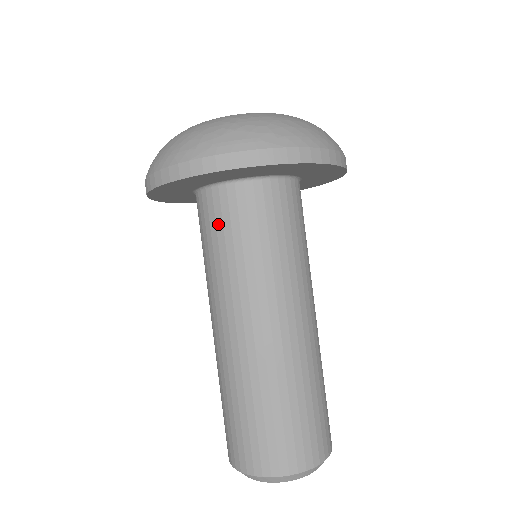
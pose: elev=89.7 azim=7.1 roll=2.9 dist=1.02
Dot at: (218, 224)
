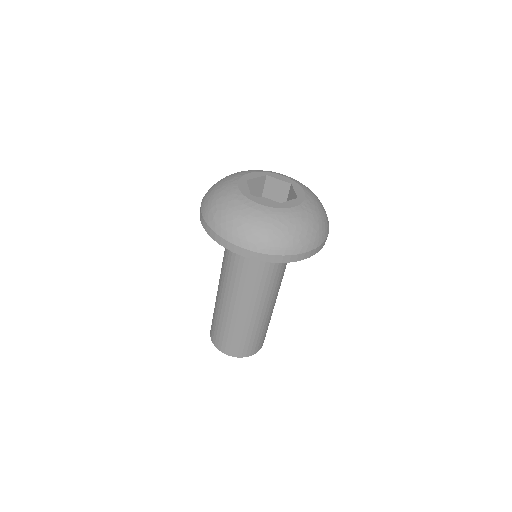
Dot at: occluded
